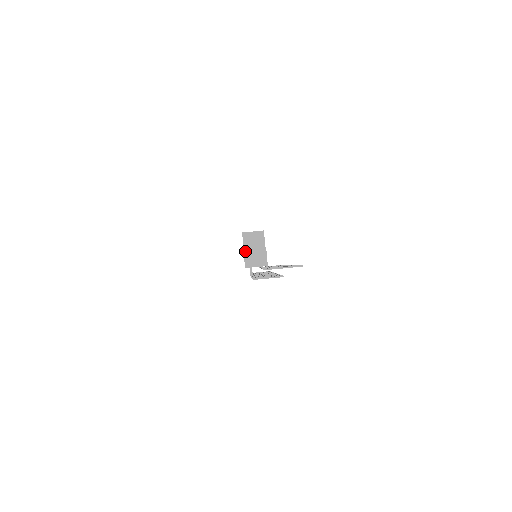
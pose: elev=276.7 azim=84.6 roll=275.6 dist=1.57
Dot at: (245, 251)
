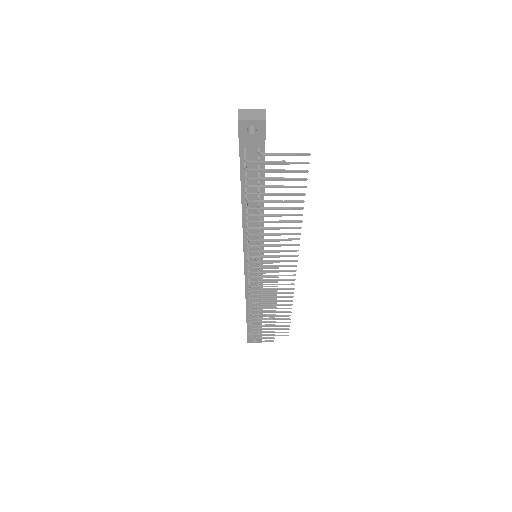
Dot at: occluded
